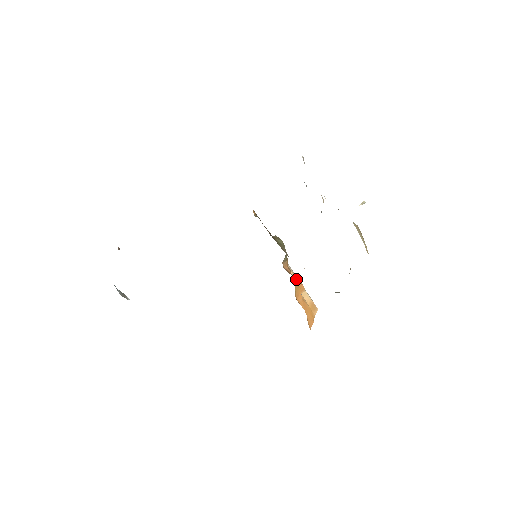
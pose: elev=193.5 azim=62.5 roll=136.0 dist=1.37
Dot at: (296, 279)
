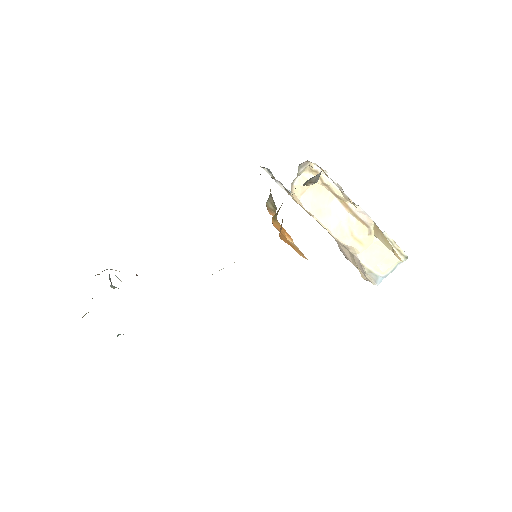
Dot at: occluded
